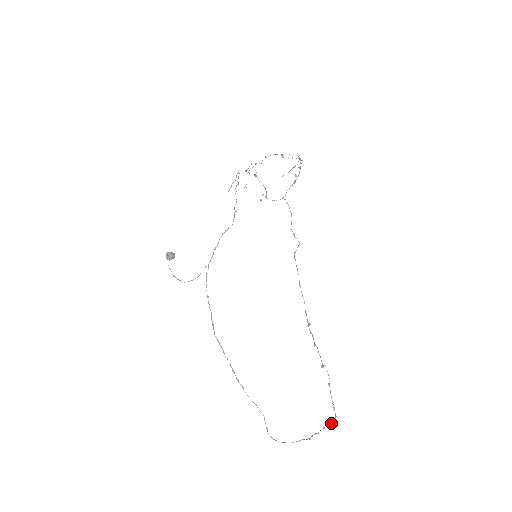
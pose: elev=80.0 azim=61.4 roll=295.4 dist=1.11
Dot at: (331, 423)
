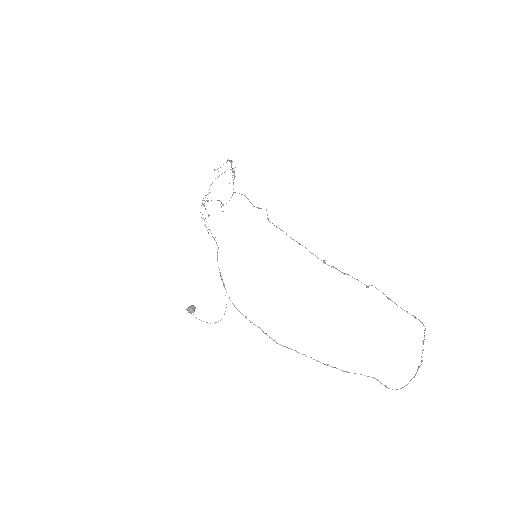
Dot at: (424, 332)
